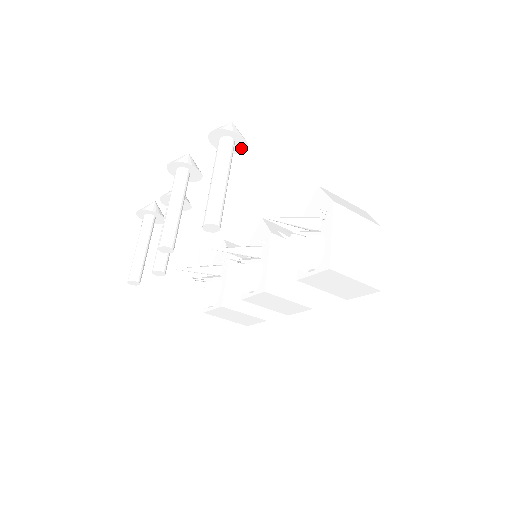
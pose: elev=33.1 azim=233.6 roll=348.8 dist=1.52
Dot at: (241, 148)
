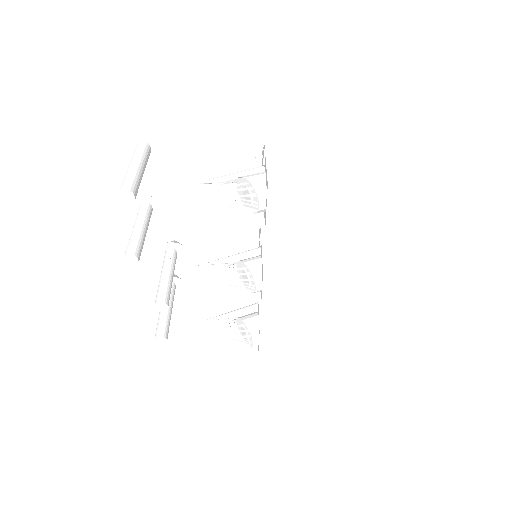
Dot at: (159, 148)
